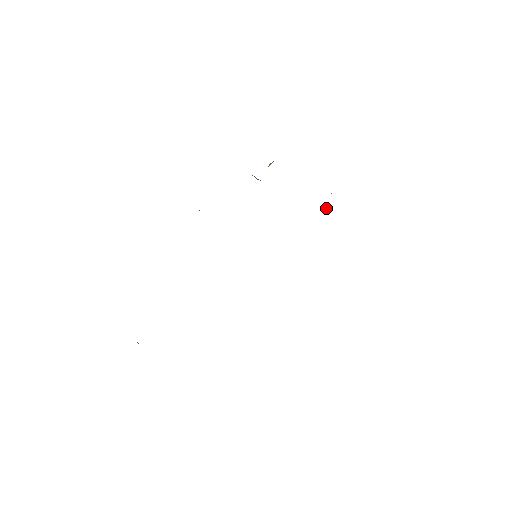
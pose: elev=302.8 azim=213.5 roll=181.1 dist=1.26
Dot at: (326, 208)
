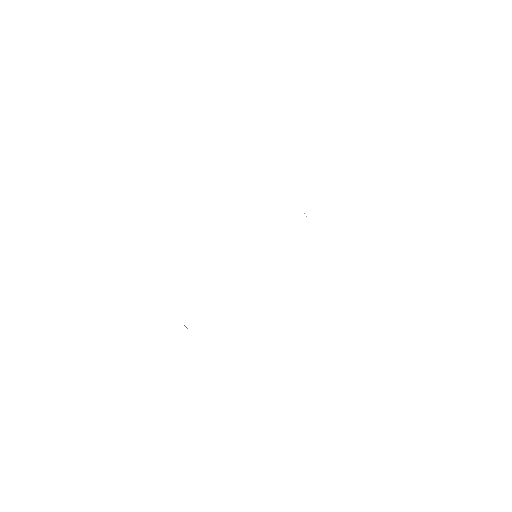
Dot at: (304, 213)
